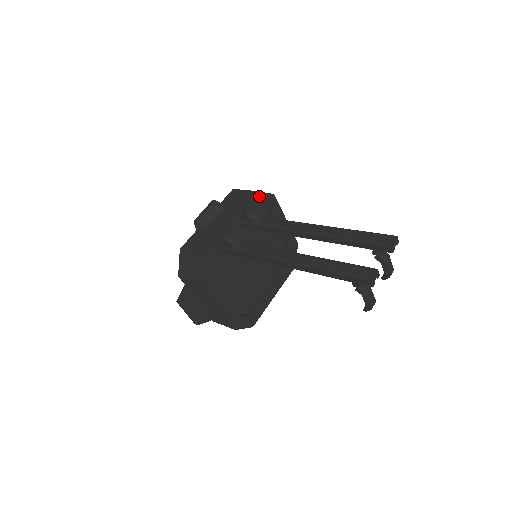
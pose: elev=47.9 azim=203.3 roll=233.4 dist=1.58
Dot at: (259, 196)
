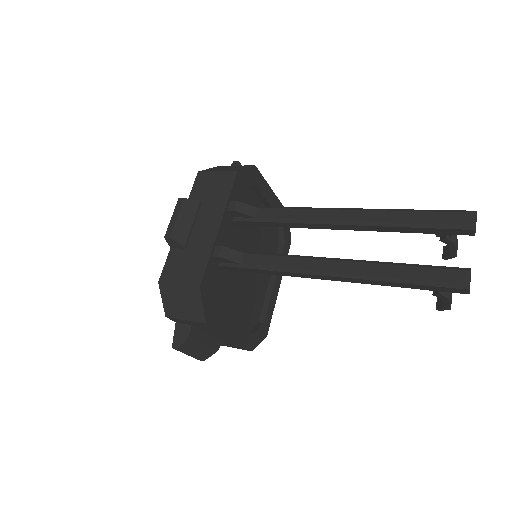
Dot at: (241, 176)
